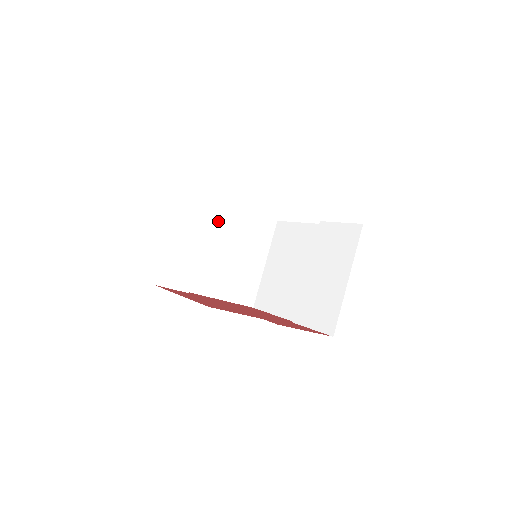
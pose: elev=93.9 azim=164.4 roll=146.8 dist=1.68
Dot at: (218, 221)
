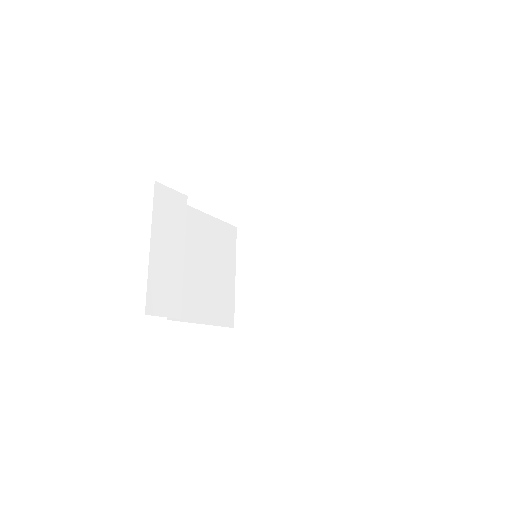
Dot at: (187, 231)
